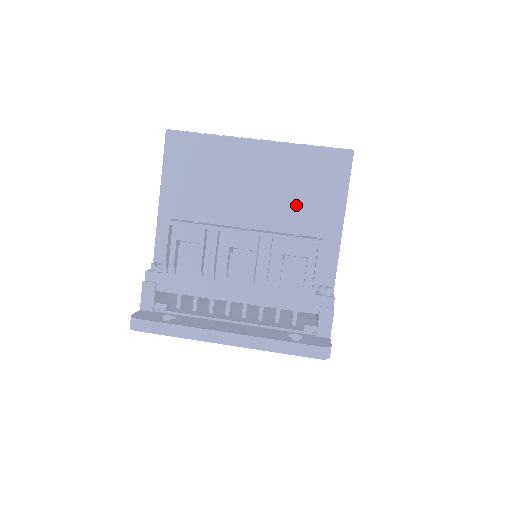
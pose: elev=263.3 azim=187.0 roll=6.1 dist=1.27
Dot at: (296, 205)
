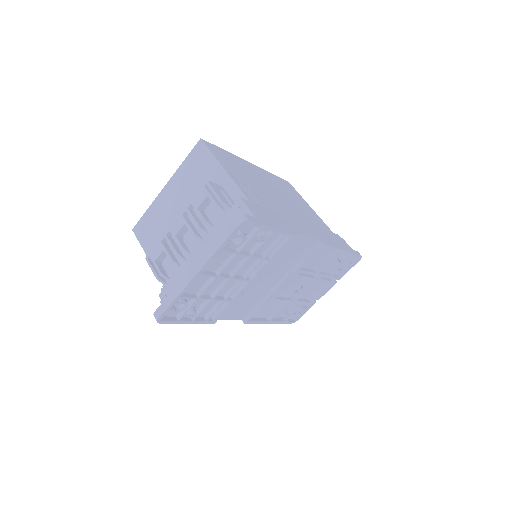
Dot at: occluded
